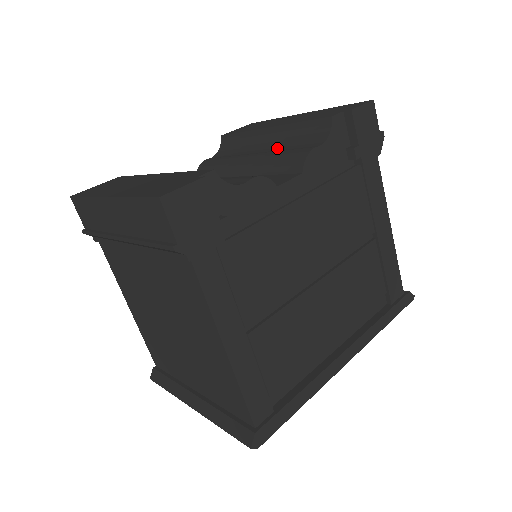
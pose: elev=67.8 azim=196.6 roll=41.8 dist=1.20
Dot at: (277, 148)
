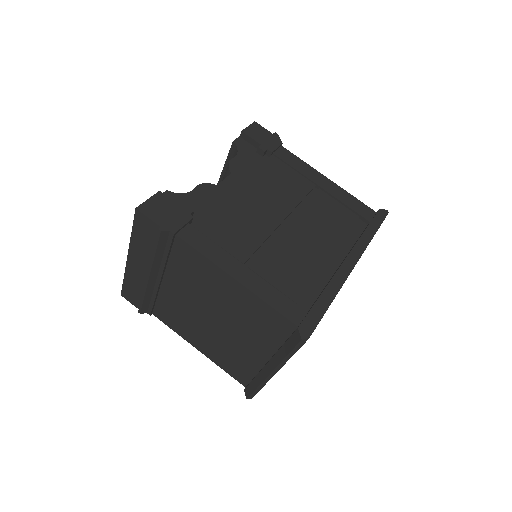
Dot at: occluded
